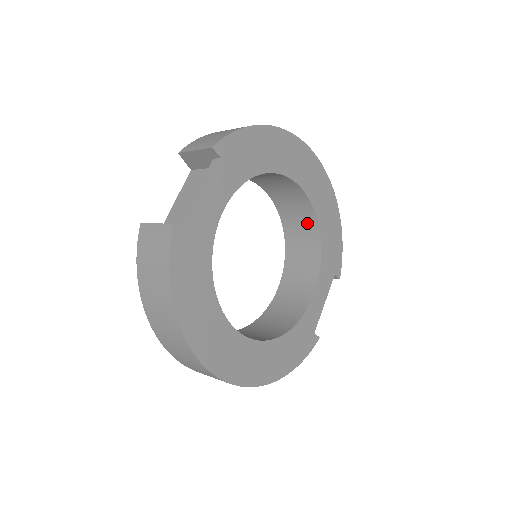
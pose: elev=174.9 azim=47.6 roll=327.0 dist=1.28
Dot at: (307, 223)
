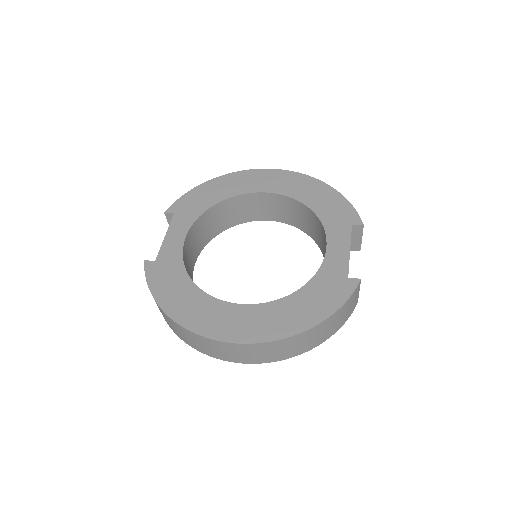
Dot at: (301, 211)
